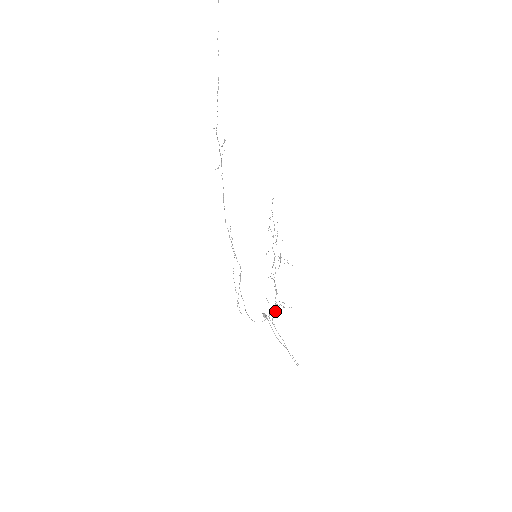
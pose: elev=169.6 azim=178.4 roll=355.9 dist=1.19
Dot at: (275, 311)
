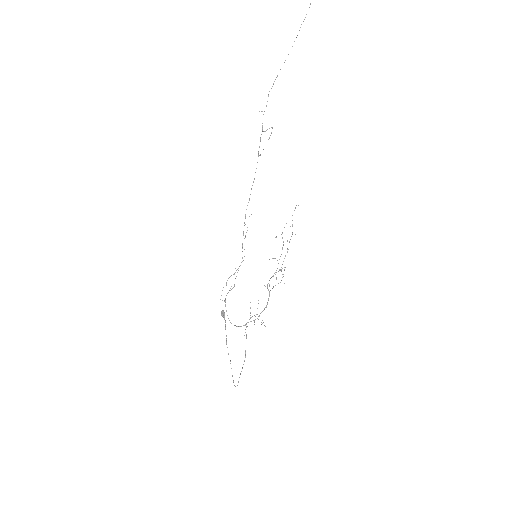
Dot at: occluded
